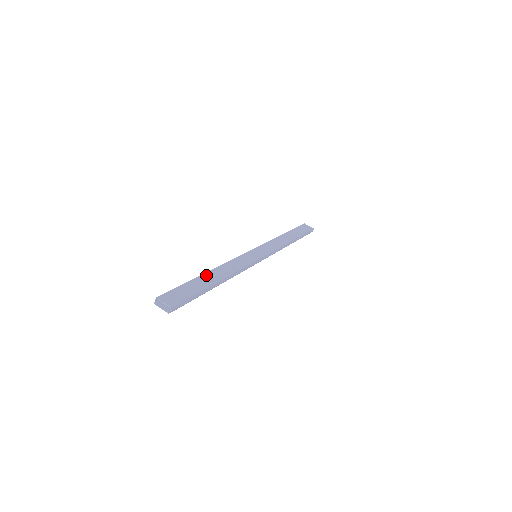
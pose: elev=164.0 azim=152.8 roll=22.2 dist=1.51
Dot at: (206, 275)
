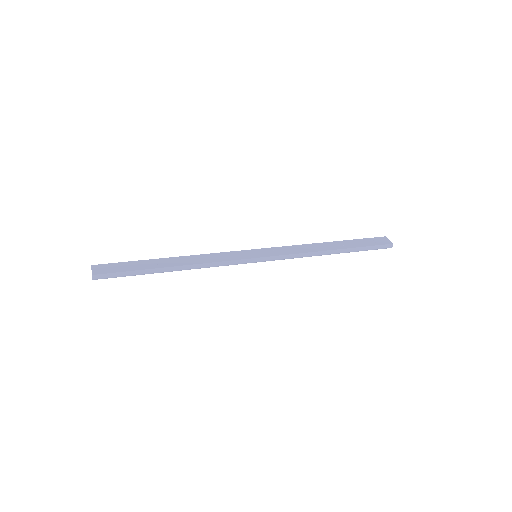
Dot at: (164, 259)
